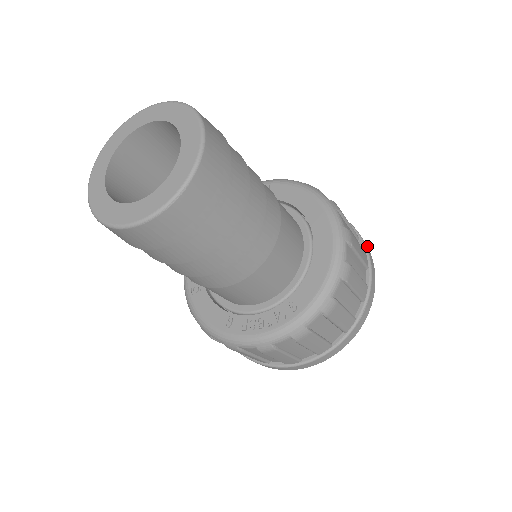
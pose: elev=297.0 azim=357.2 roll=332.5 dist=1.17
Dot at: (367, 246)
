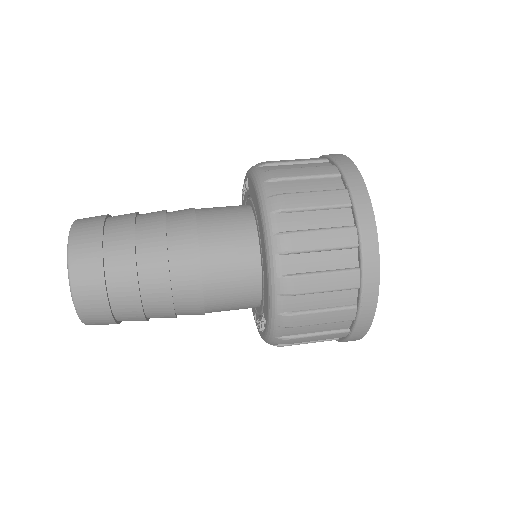
Dot at: (371, 206)
